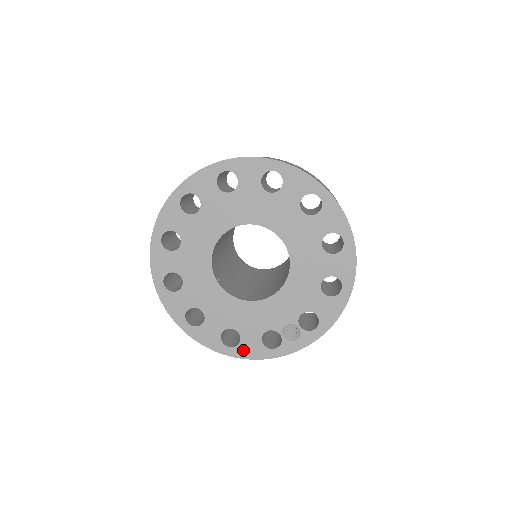
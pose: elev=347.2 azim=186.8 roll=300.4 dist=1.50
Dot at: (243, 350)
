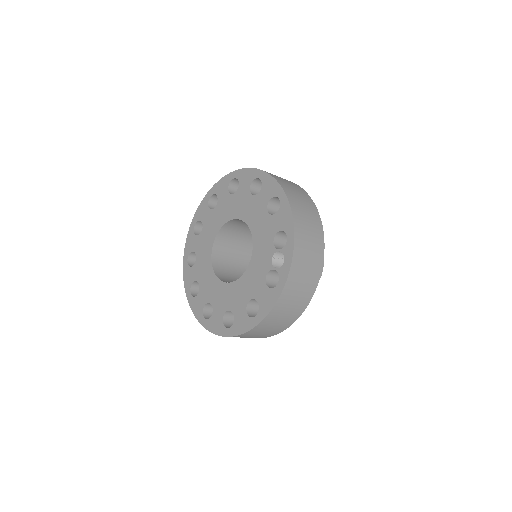
Dot at: (264, 308)
